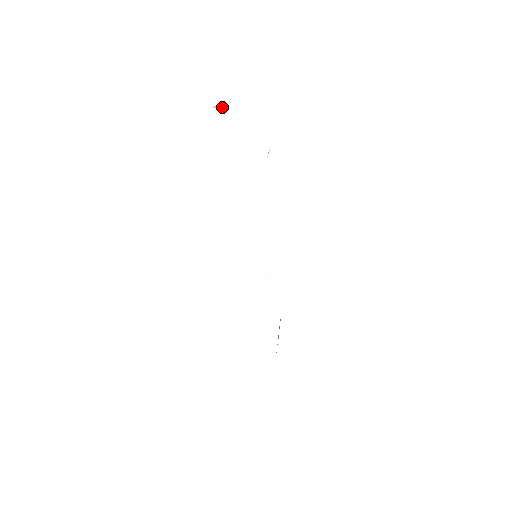
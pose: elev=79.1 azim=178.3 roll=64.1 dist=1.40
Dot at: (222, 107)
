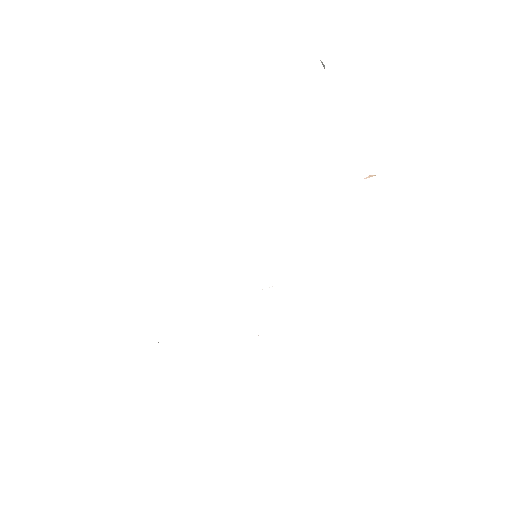
Dot at: occluded
